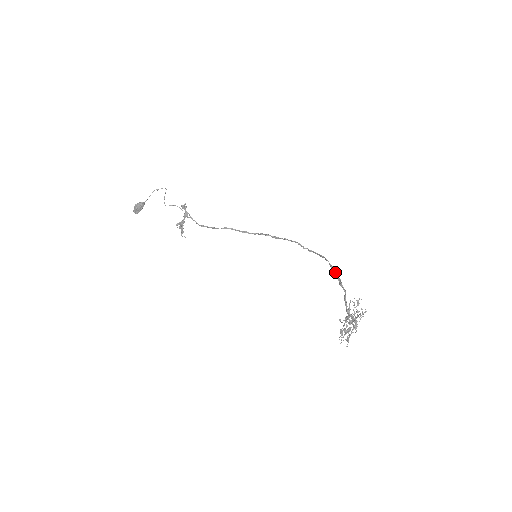
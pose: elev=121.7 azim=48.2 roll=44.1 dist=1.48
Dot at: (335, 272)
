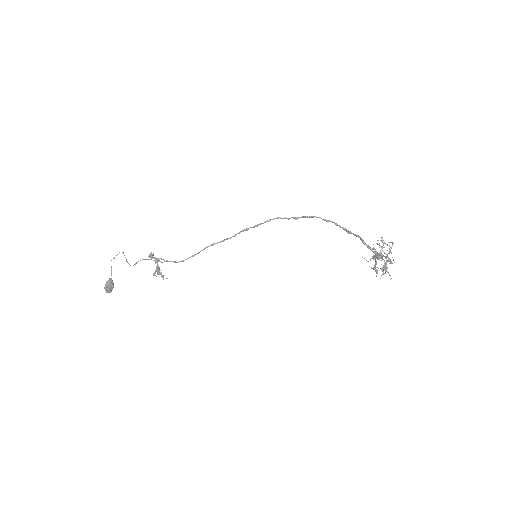
Dot at: (335, 224)
